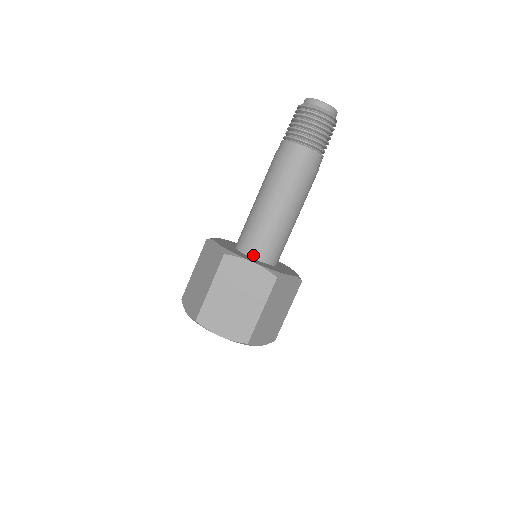
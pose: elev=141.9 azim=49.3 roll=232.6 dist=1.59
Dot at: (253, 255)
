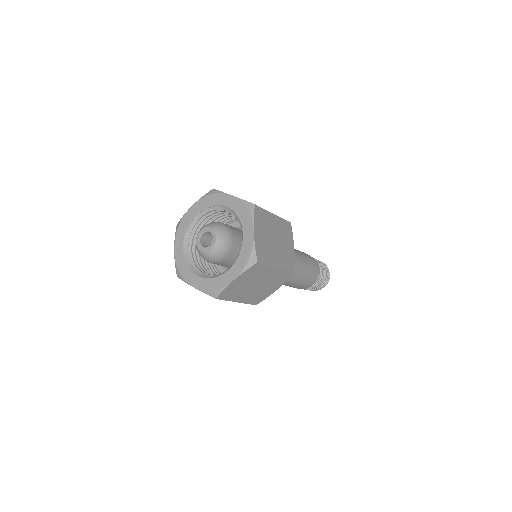
Dot at: occluded
